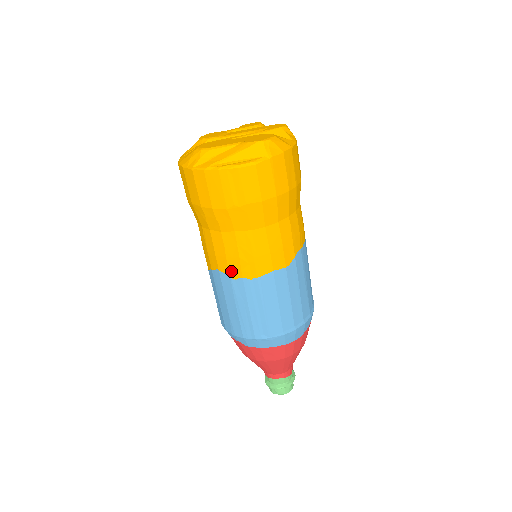
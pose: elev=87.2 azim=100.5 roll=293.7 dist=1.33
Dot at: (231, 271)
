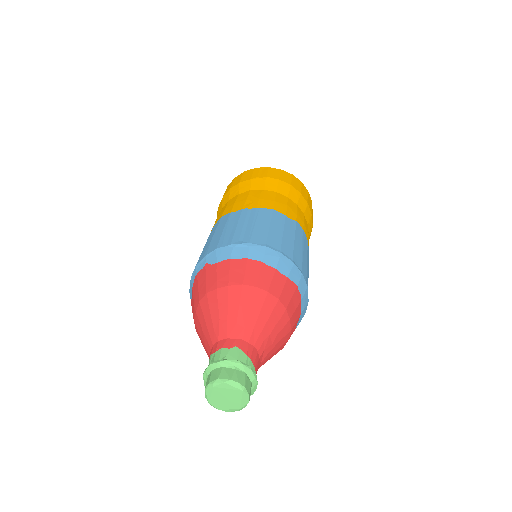
Dot at: (234, 209)
